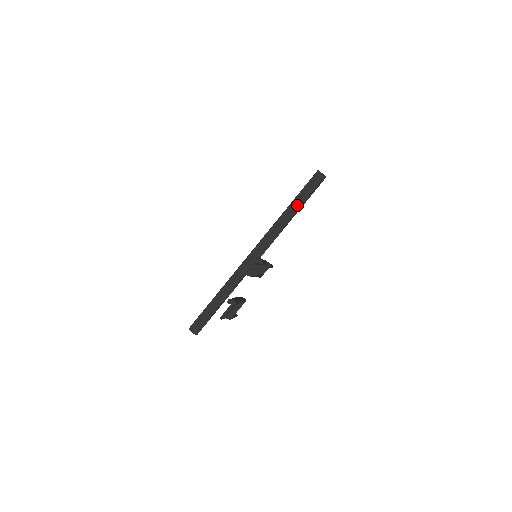
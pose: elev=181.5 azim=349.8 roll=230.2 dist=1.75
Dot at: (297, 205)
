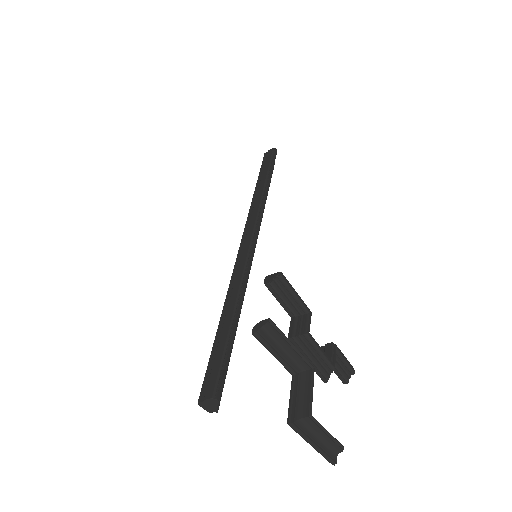
Dot at: (262, 178)
